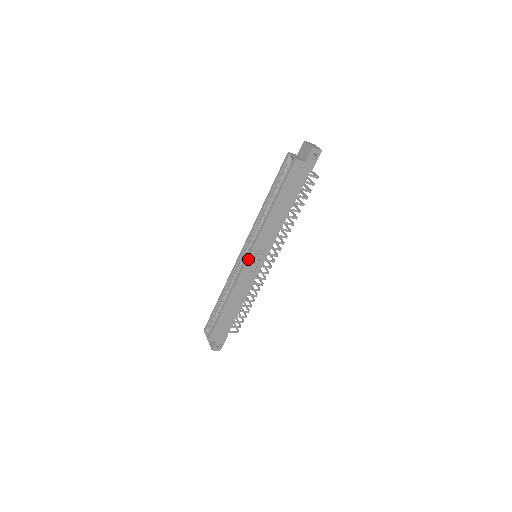
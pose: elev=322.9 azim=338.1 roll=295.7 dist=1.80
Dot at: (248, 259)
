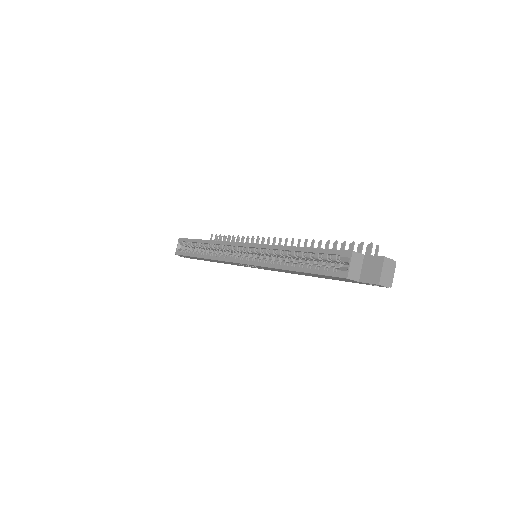
Dot at: (240, 263)
